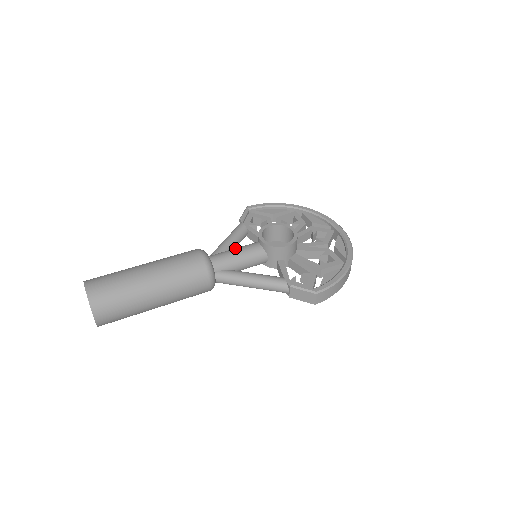
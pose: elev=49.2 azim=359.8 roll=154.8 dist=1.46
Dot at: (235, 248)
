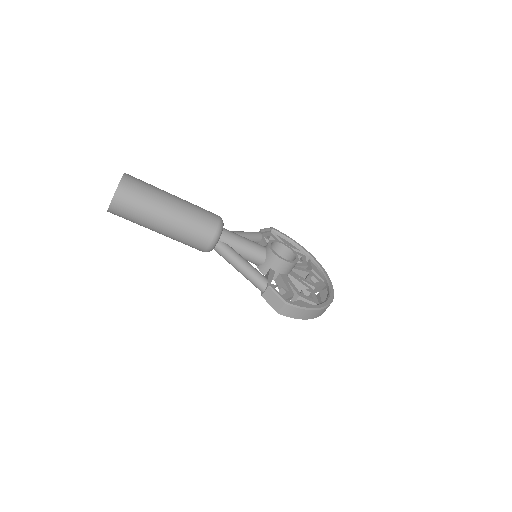
Dot at: occluded
